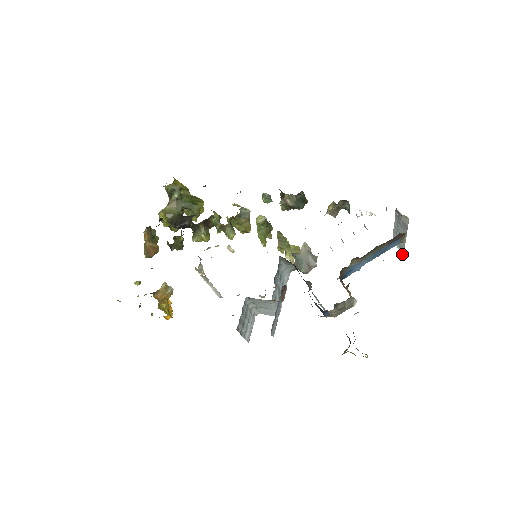
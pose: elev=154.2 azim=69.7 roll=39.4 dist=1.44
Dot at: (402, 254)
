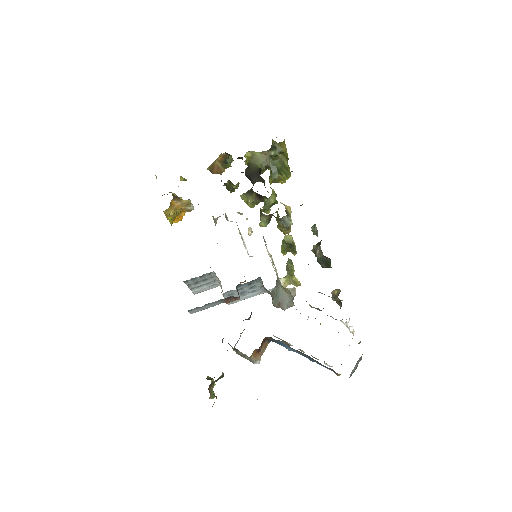
Dot at: (349, 377)
